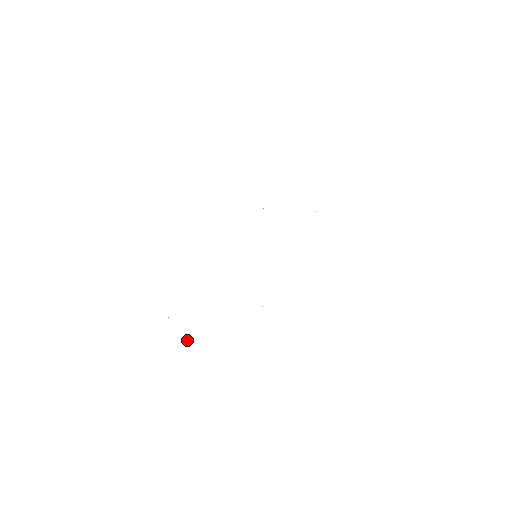
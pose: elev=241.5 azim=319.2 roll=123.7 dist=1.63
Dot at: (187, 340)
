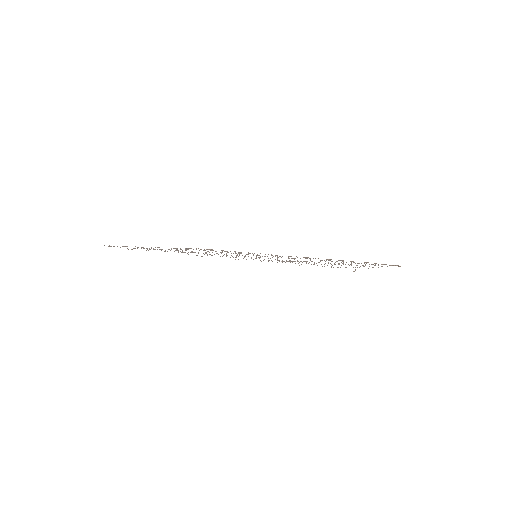
Dot at: occluded
